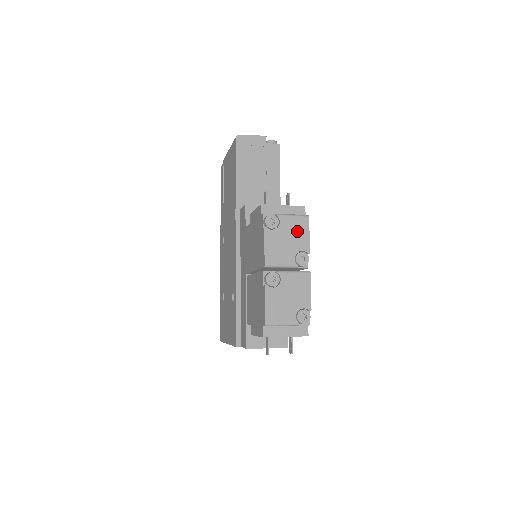
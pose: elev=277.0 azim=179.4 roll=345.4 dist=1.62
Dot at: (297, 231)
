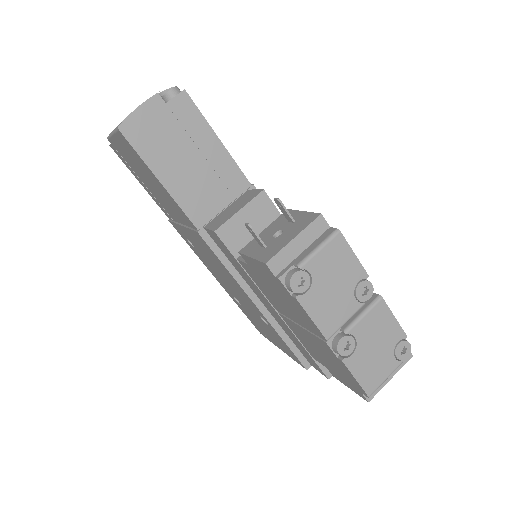
Dot at: (337, 264)
